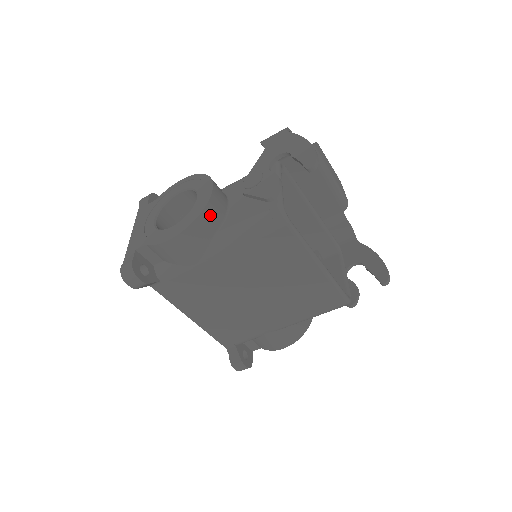
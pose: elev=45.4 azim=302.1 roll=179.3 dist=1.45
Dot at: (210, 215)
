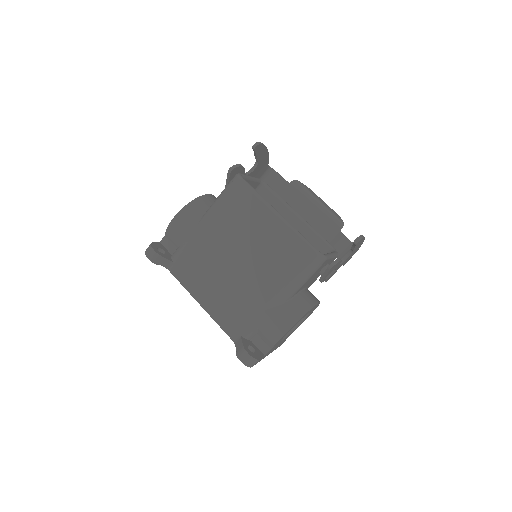
Dot at: (202, 202)
